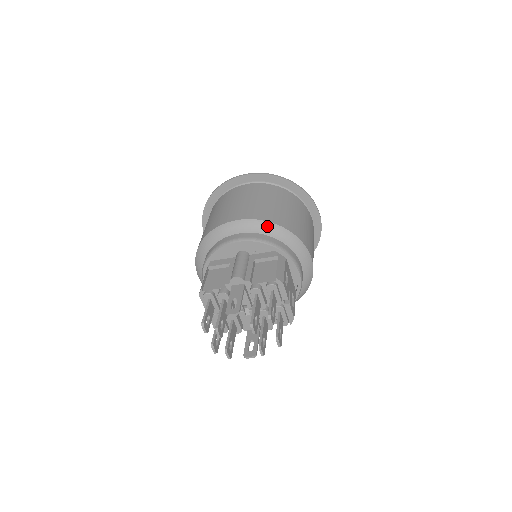
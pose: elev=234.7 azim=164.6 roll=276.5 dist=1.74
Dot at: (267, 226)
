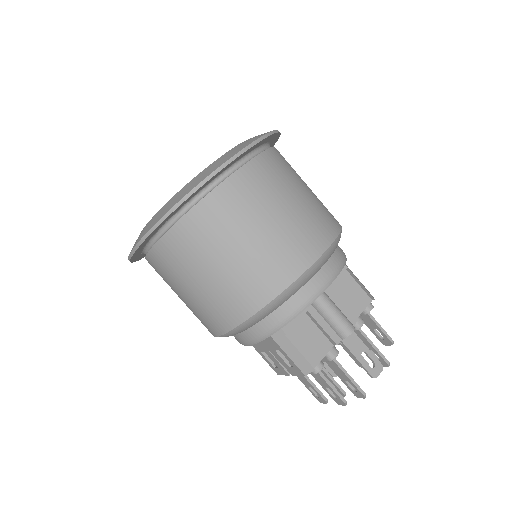
Dot at: (338, 242)
